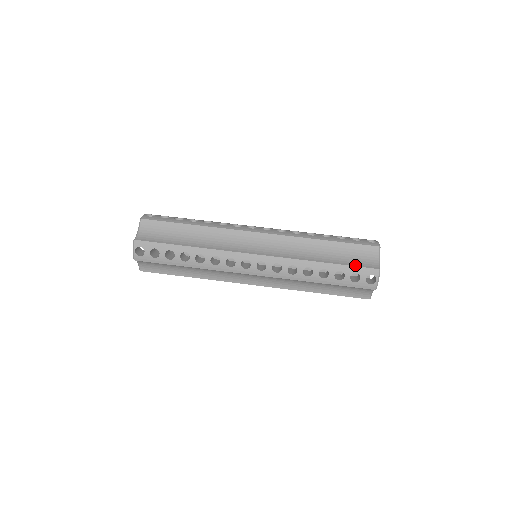
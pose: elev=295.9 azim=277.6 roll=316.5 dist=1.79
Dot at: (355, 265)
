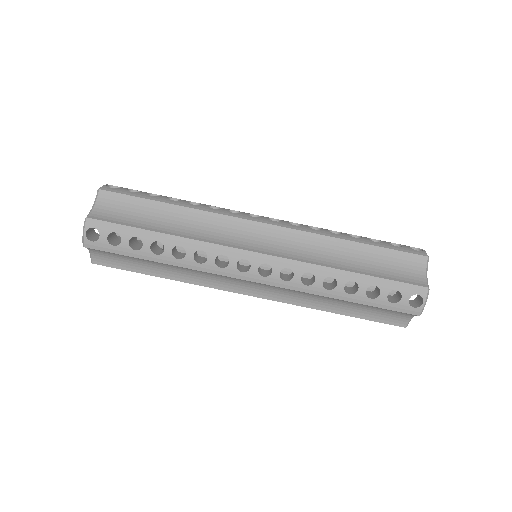
Dot at: (395, 279)
